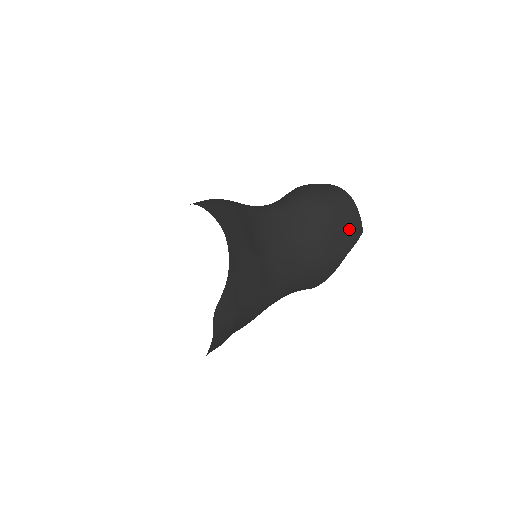
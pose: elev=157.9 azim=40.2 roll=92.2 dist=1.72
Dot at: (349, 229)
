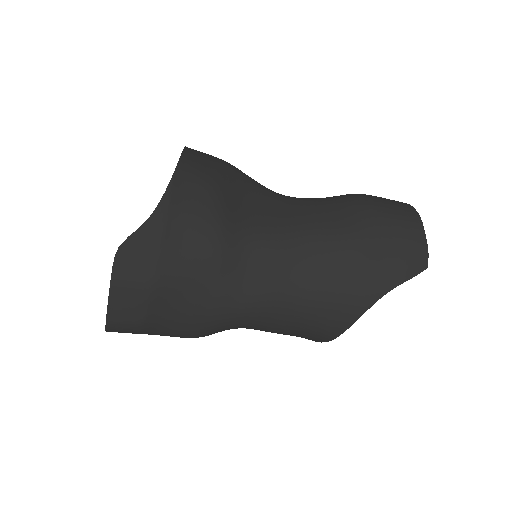
Dot at: (401, 250)
